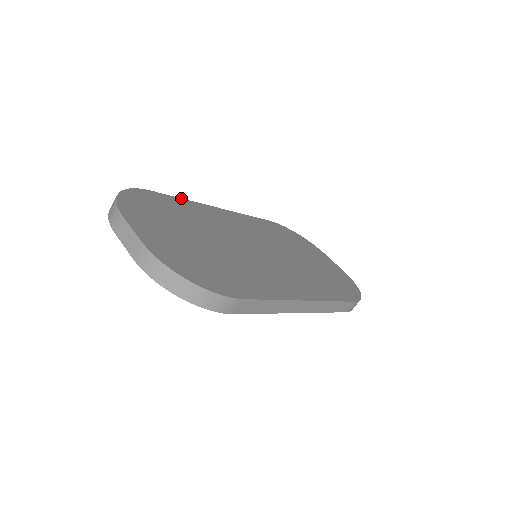
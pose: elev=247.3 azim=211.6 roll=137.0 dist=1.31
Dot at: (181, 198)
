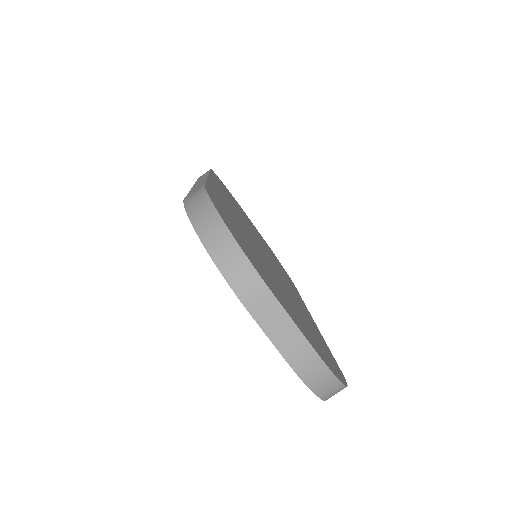
Dot at: (206, 179)
